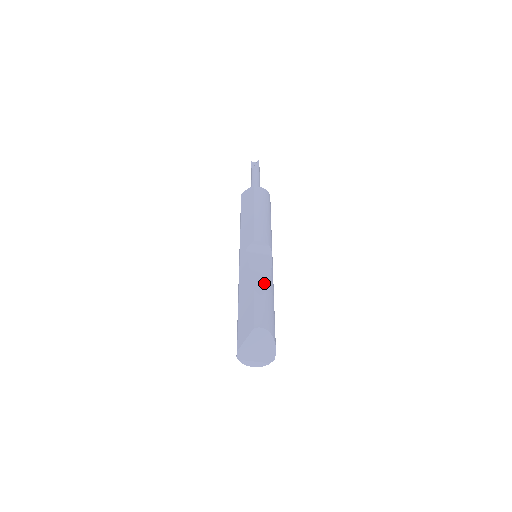
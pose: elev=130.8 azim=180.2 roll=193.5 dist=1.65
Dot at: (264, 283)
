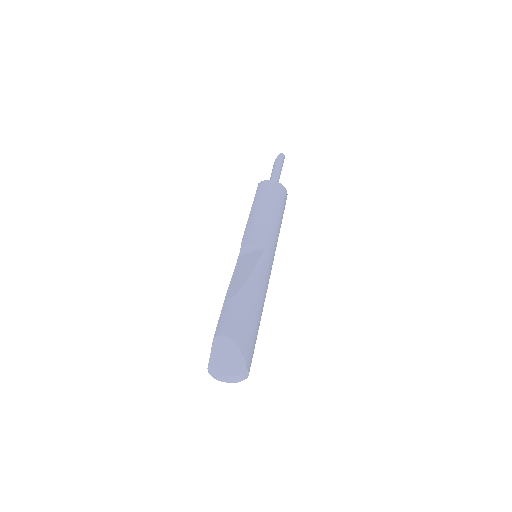
Dot at: (240, 284)
